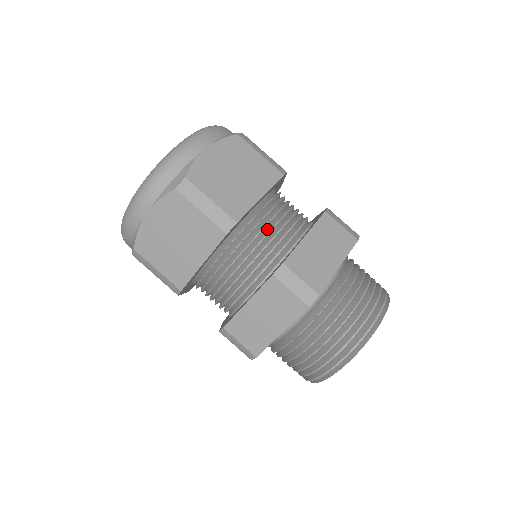
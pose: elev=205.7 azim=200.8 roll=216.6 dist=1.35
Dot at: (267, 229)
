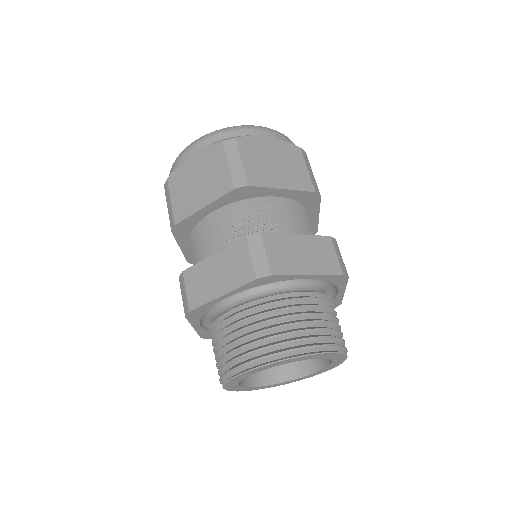
Dot at: (212, 237)
